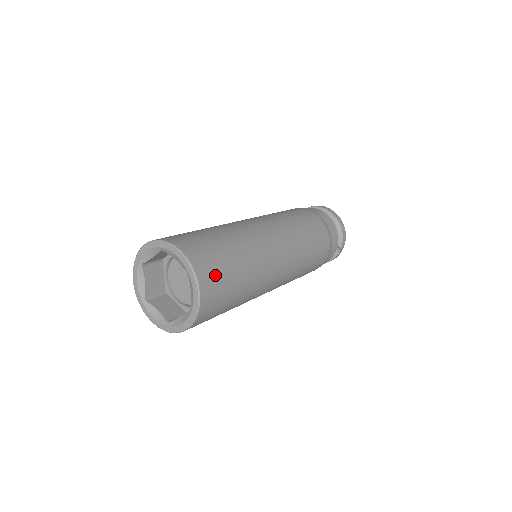
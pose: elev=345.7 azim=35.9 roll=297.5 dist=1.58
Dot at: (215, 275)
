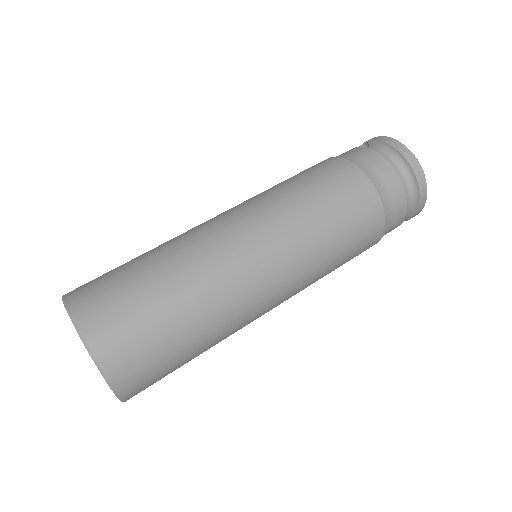
Dot at: (147, 375)
